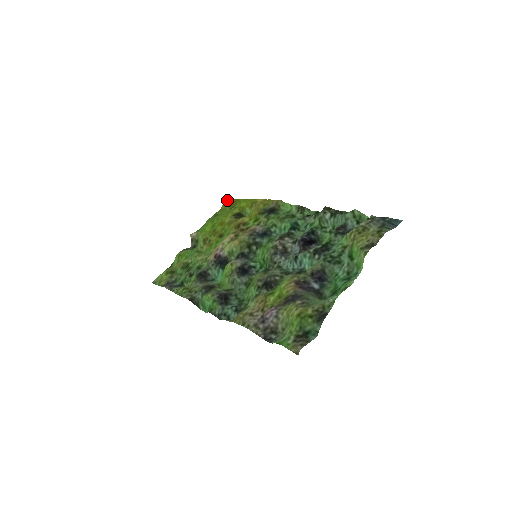
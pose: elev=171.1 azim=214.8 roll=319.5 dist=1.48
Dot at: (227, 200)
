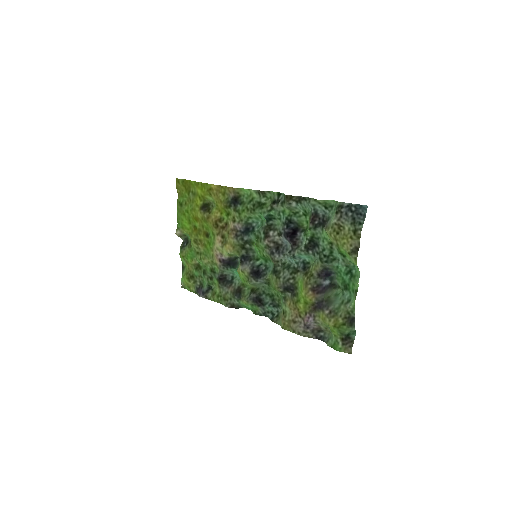
Dot at: (177, 183)
